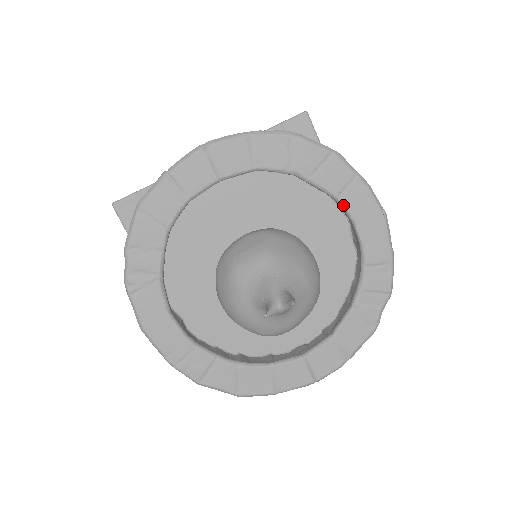
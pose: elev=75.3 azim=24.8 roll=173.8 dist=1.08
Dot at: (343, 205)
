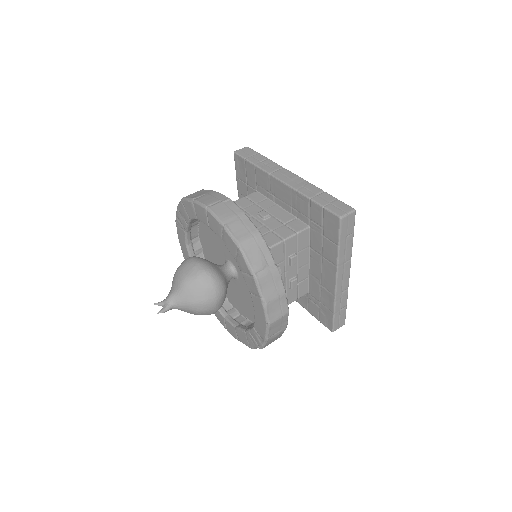
Dot at: (252, 298)
